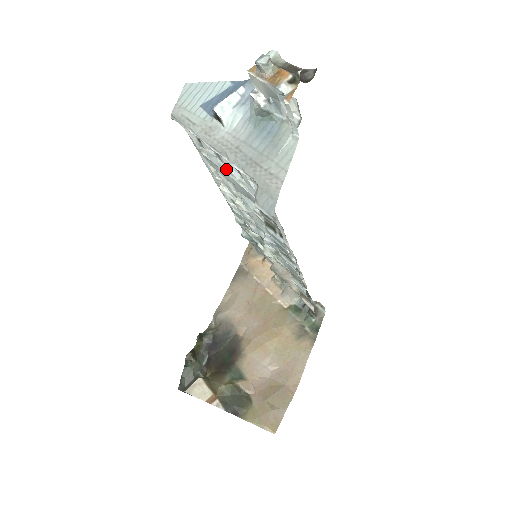
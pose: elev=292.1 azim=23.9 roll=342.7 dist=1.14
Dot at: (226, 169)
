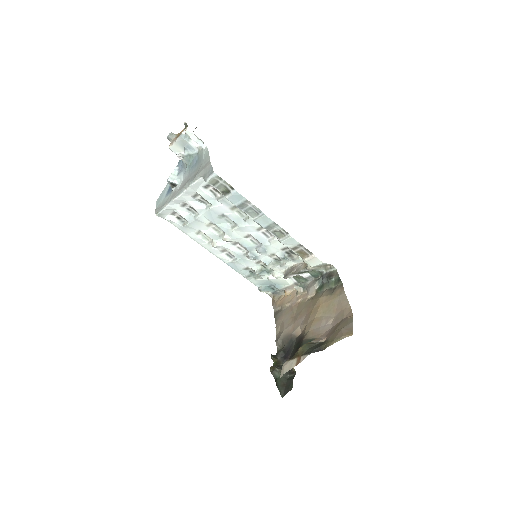
Dot at: (198, 212)
